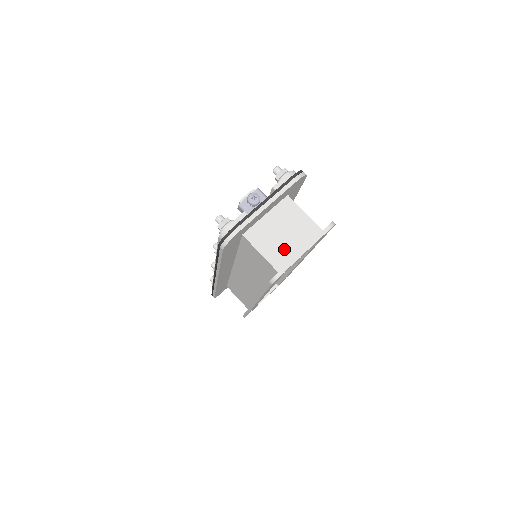
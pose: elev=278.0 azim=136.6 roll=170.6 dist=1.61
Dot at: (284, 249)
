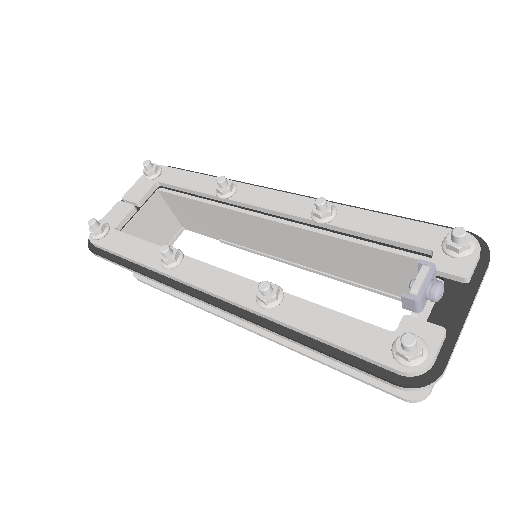
Dot at: occluded
